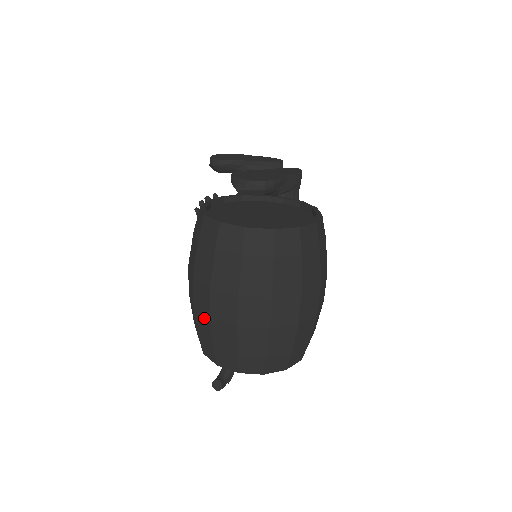
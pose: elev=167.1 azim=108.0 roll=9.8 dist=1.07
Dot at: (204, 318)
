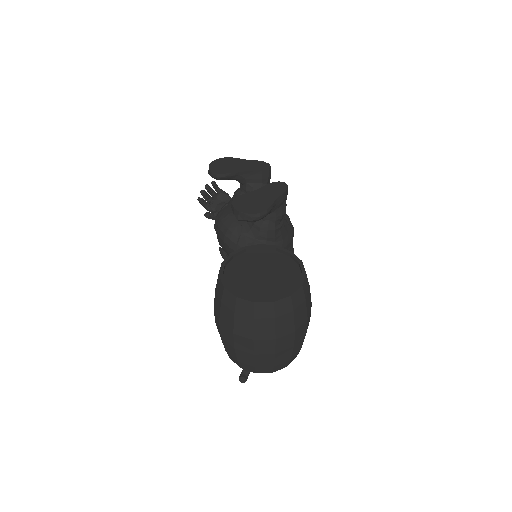
Dot at: (230, 346)
